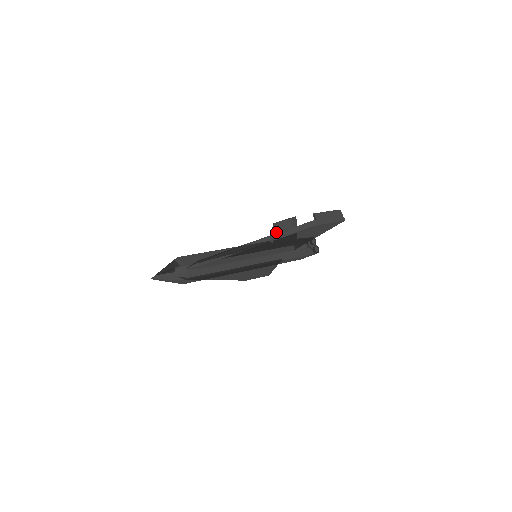
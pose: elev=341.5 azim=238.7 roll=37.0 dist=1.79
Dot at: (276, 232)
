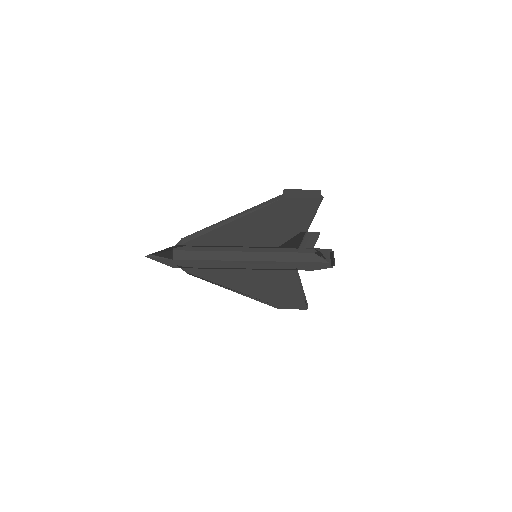
Dot at: occluded
